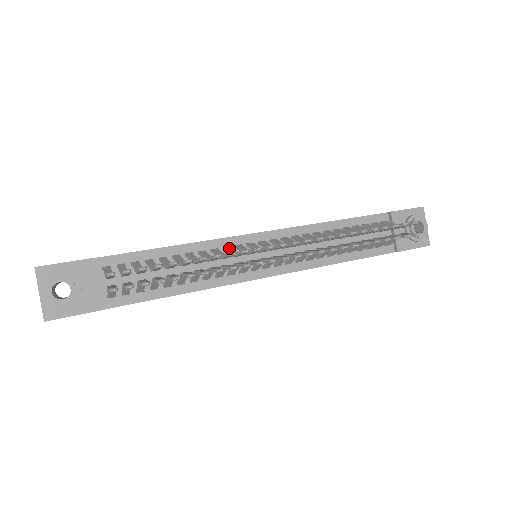
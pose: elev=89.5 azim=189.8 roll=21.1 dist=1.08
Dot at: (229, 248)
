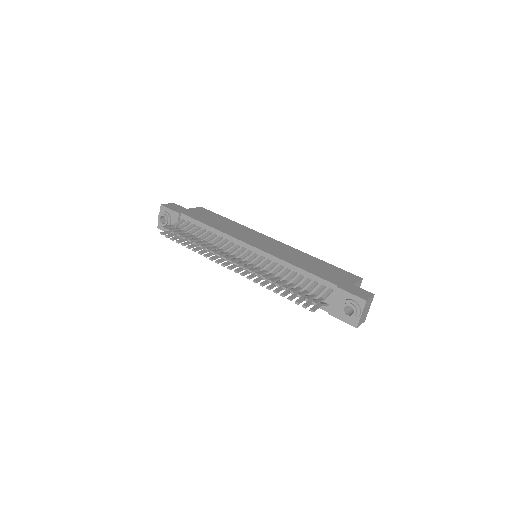
Dot at: (230, 244)
